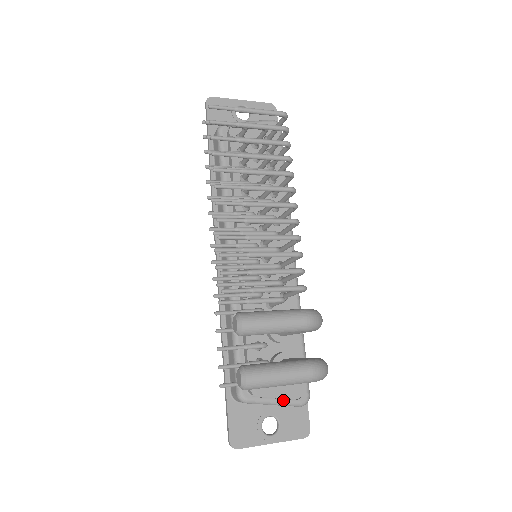
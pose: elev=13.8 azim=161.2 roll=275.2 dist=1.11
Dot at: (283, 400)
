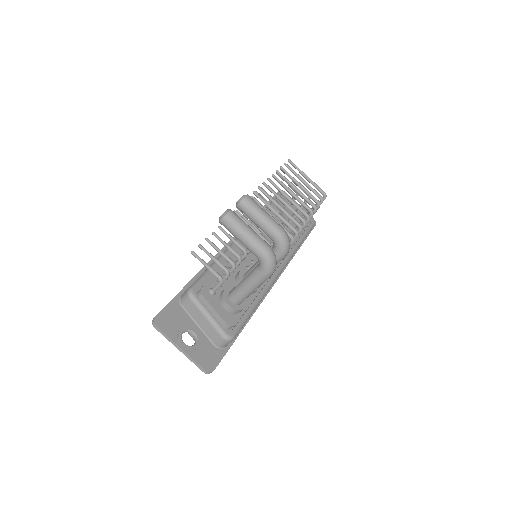
Dot at: (215, 319)
